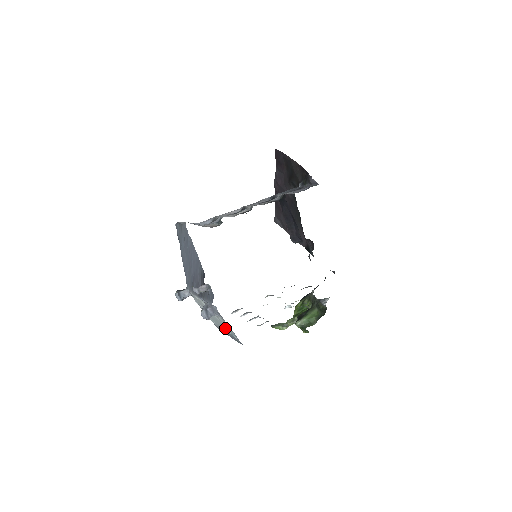
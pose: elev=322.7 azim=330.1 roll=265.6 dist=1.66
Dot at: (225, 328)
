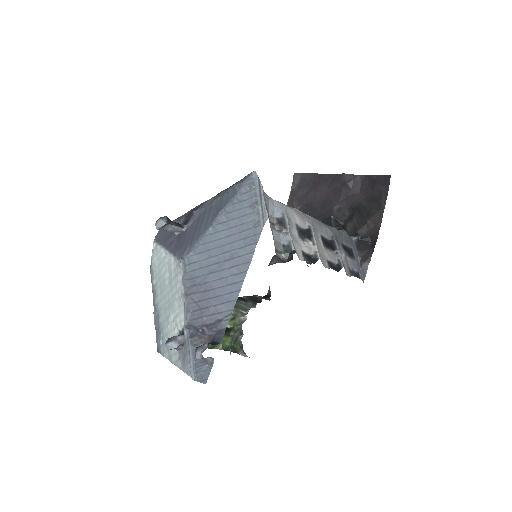
Dot at: (163, 319)
